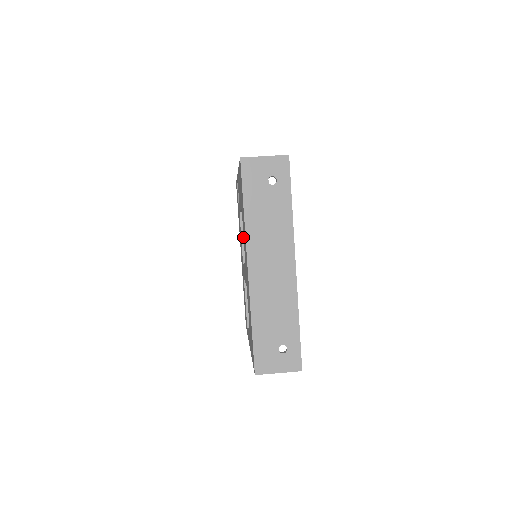
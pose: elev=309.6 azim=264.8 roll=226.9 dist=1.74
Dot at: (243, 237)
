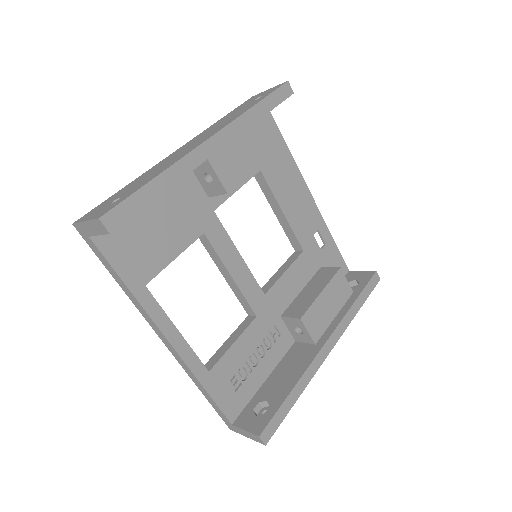
Dot at: (279, 271)
